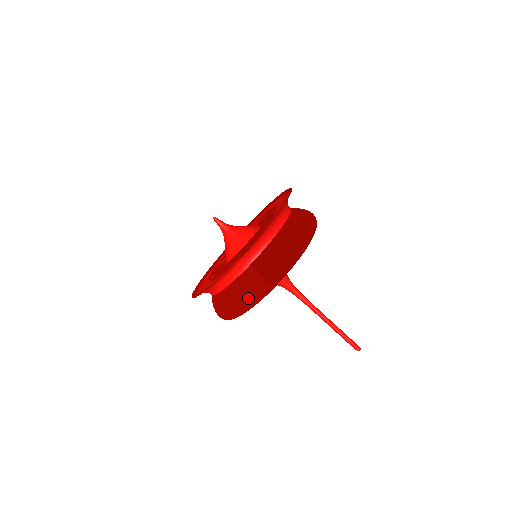
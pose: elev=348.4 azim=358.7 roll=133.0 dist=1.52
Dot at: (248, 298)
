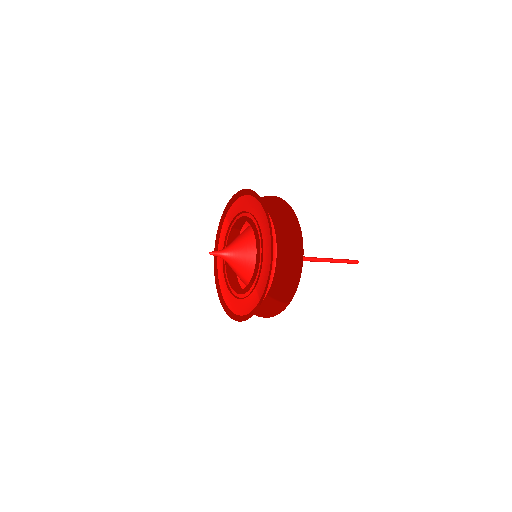
Dot at: (275, 314)
